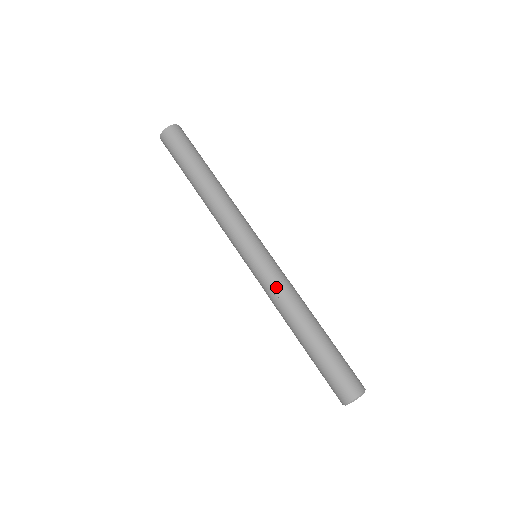
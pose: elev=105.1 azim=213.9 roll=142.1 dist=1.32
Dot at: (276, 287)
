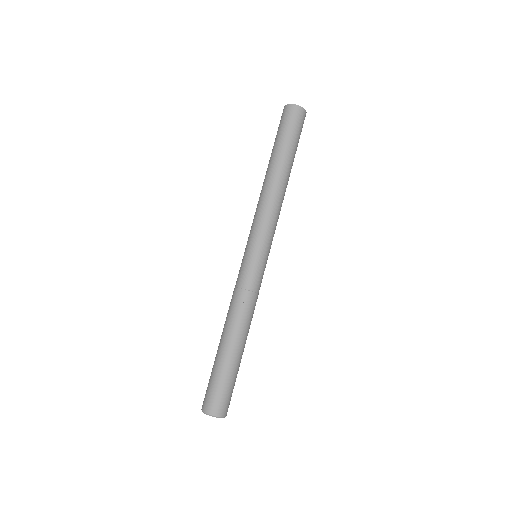
Dot at: (250, 292)
